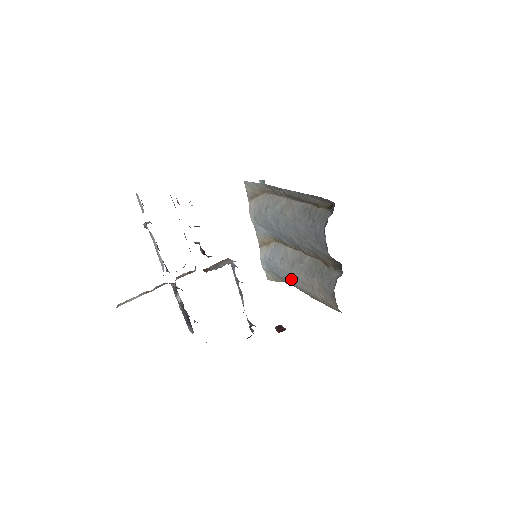
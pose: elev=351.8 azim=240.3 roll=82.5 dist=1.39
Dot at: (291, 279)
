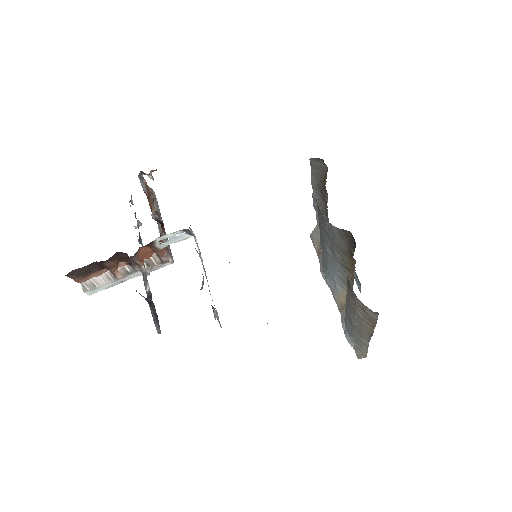
Dot at: (350, 320)
